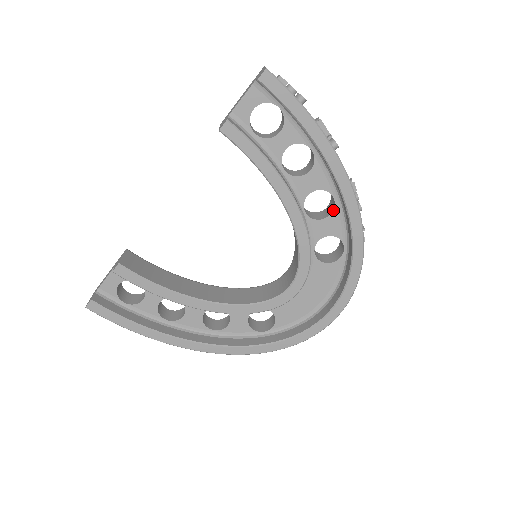
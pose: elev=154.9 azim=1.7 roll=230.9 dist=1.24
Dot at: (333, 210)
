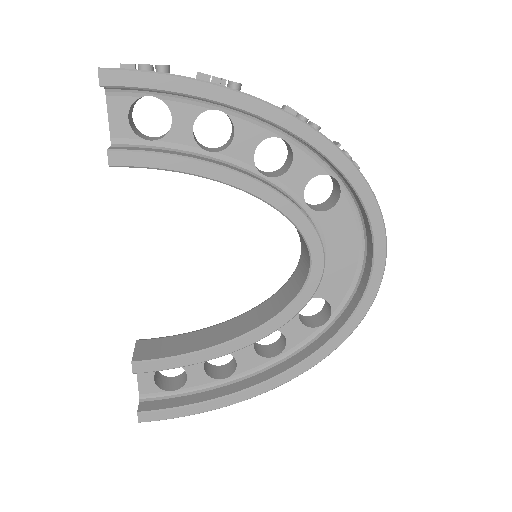
Dot at: (292, 151)
